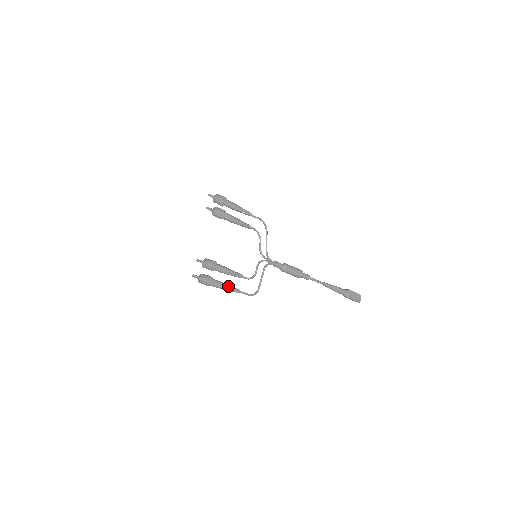
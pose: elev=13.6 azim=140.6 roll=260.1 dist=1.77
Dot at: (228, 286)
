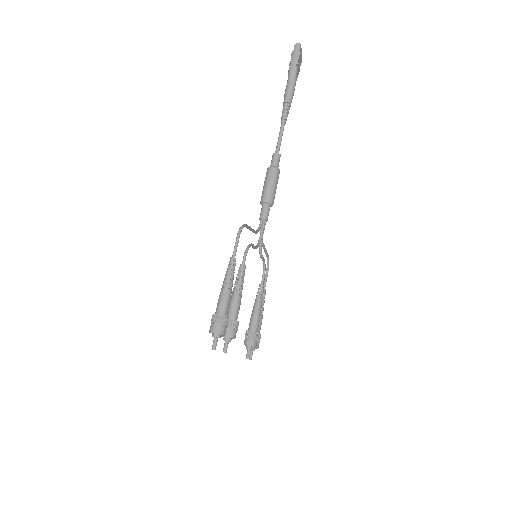
Dot at: (263, 309)
